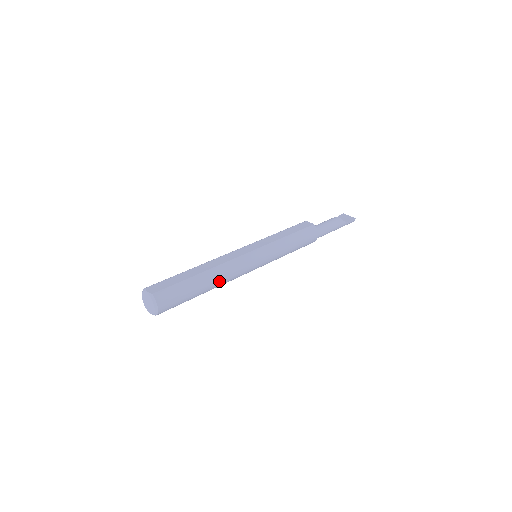
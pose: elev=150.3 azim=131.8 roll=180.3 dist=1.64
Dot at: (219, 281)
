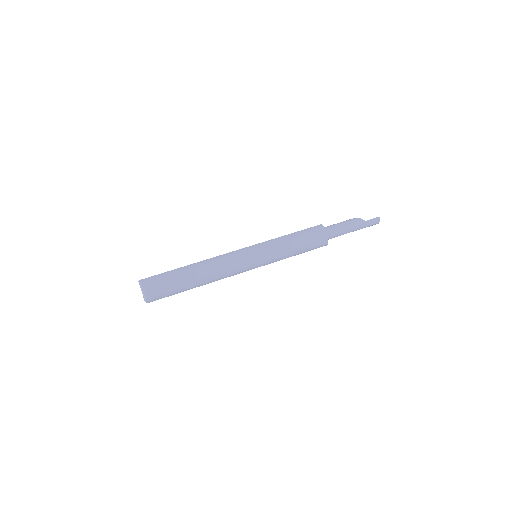
Dot at: (208, 271)
